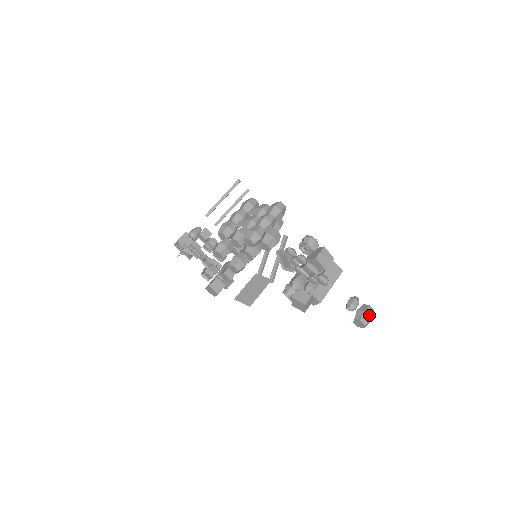
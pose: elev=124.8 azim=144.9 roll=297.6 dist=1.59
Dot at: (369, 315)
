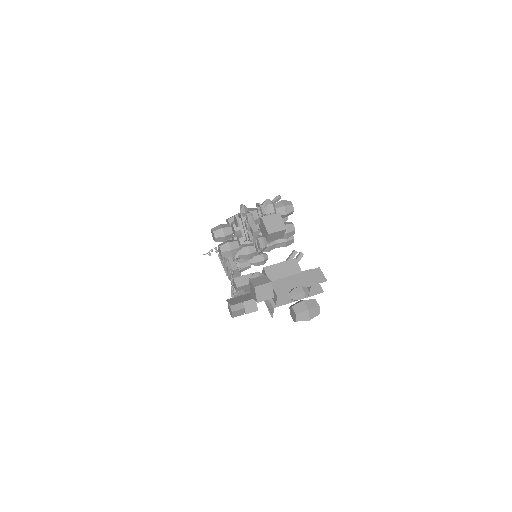
Dot at: (306, 305)
